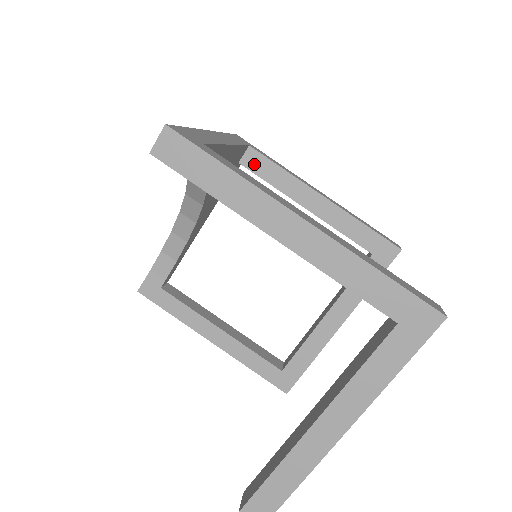
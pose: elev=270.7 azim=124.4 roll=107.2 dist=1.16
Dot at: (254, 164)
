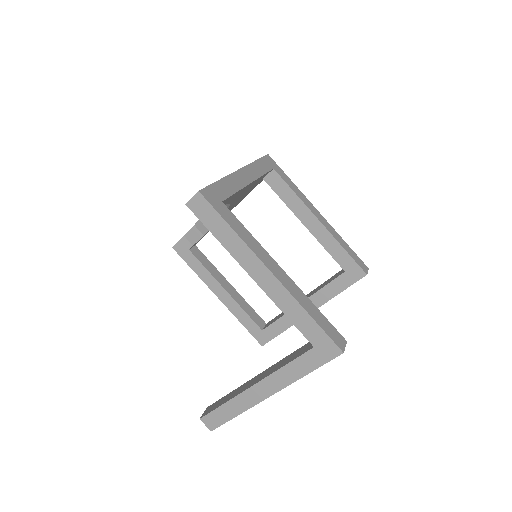
Dot at: (274, 183)
